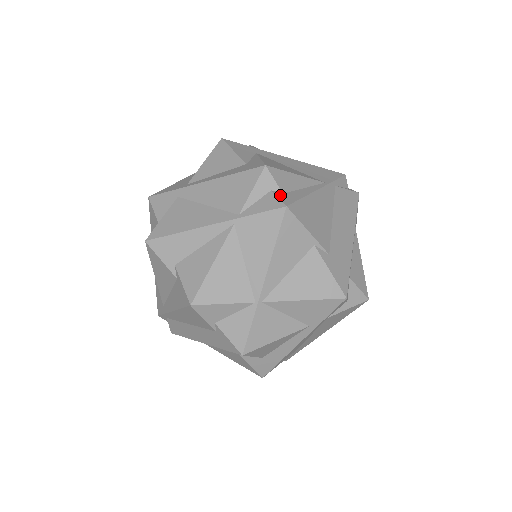
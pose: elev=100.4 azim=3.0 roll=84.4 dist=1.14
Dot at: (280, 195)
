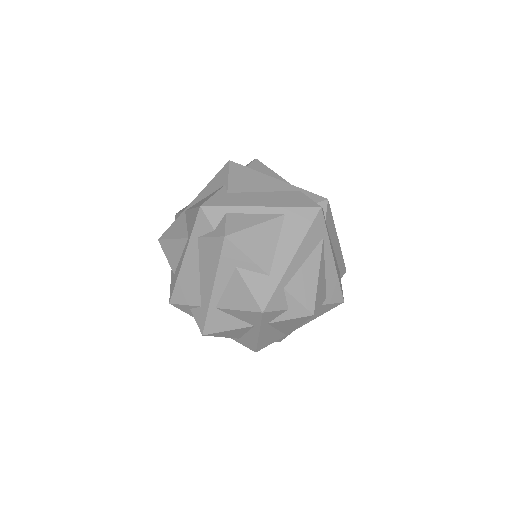
Dot at: occluded
